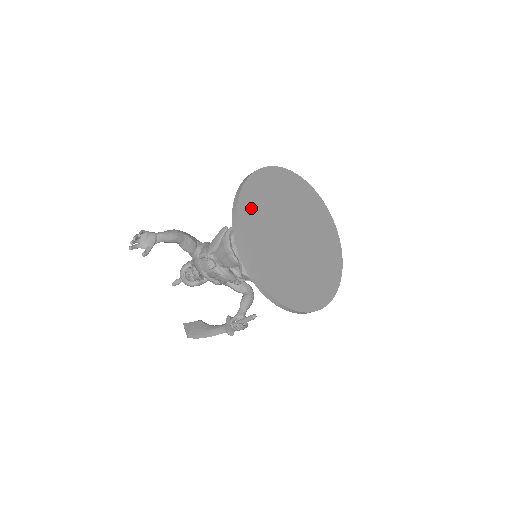
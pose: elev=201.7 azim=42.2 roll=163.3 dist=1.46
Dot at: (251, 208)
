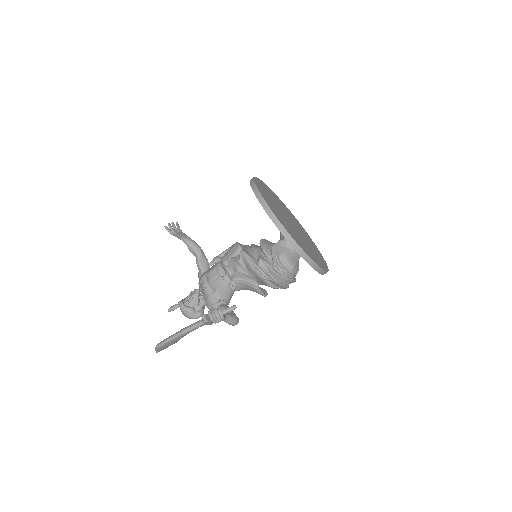
Dot at: (267, 189)
